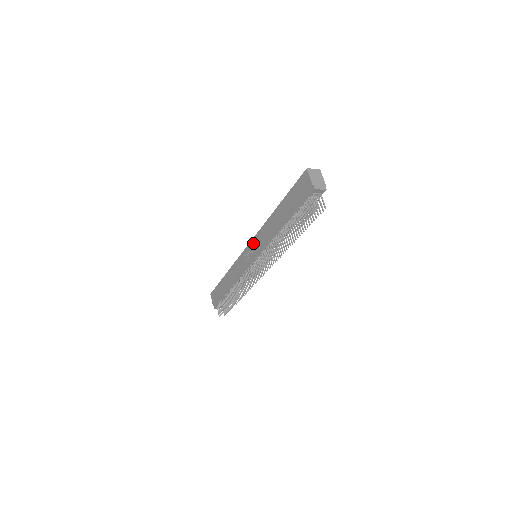
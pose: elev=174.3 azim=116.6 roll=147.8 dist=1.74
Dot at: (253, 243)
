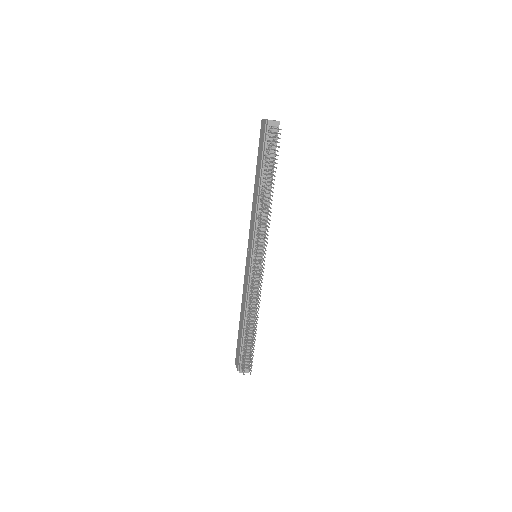
Dot at: (249, 240)
